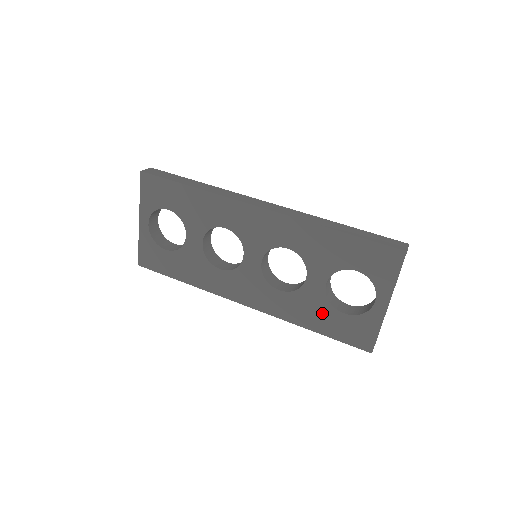
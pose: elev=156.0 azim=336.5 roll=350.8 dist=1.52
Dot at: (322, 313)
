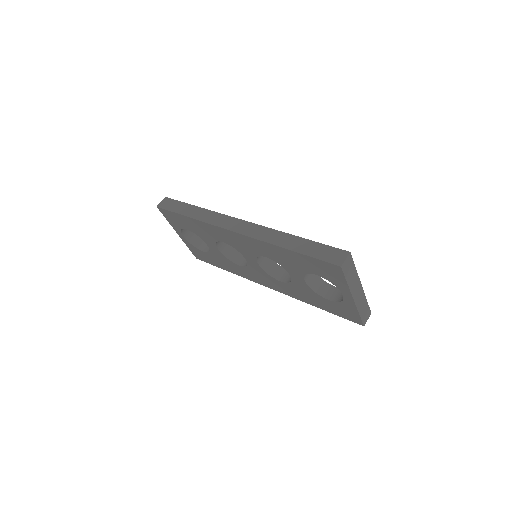
Dot at: (315, 298)
